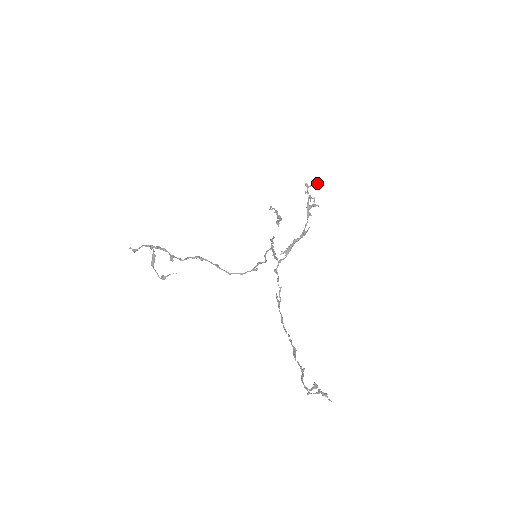
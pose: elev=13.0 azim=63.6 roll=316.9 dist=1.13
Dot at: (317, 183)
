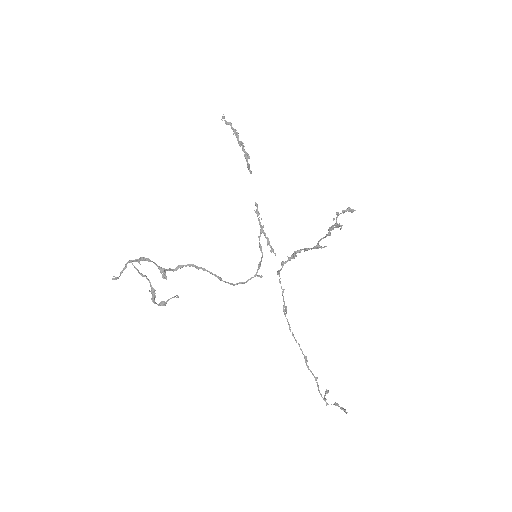
Dot at: (349, 211)
